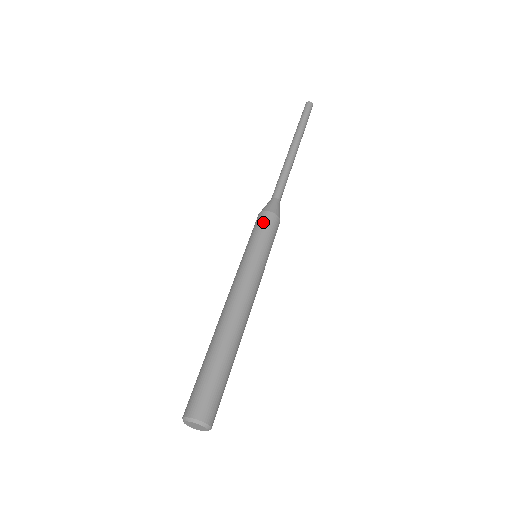
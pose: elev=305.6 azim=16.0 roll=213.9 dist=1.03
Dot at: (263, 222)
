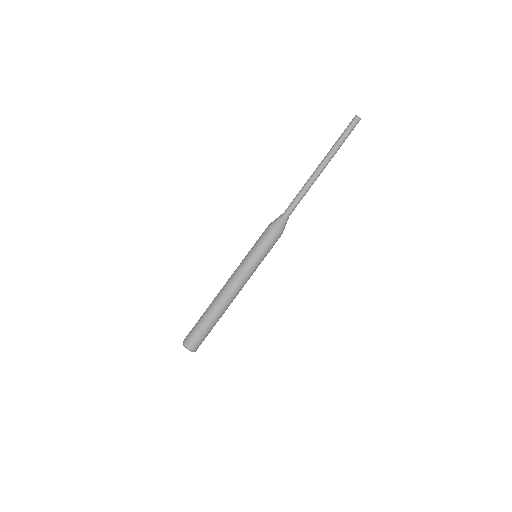
Dot at: (273, 239)
